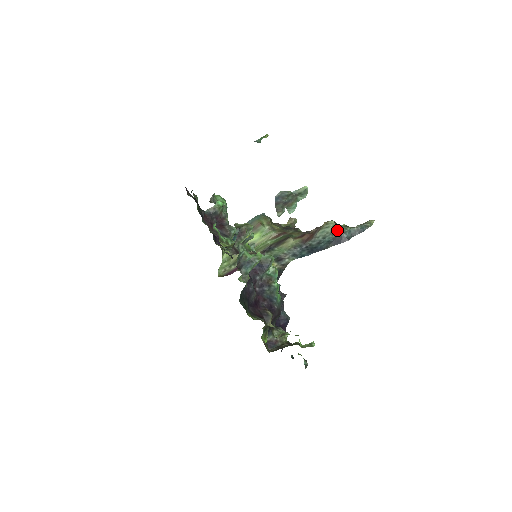
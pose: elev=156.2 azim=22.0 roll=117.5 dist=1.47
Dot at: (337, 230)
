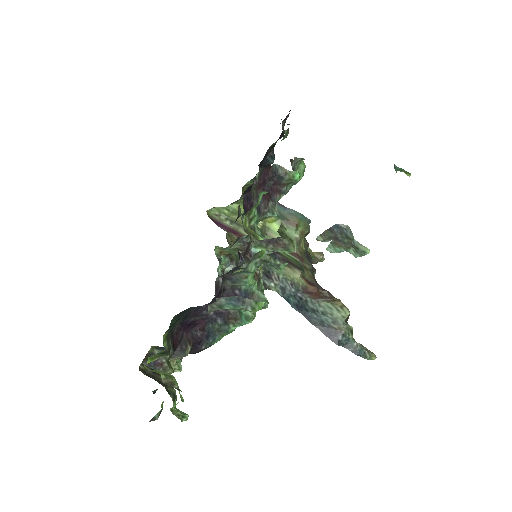
Dot at: (341, 324)
